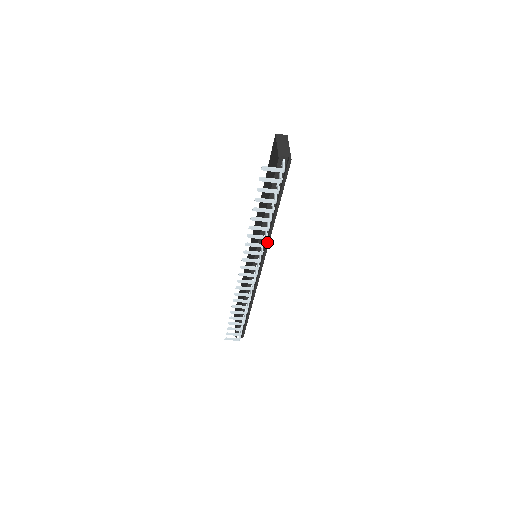
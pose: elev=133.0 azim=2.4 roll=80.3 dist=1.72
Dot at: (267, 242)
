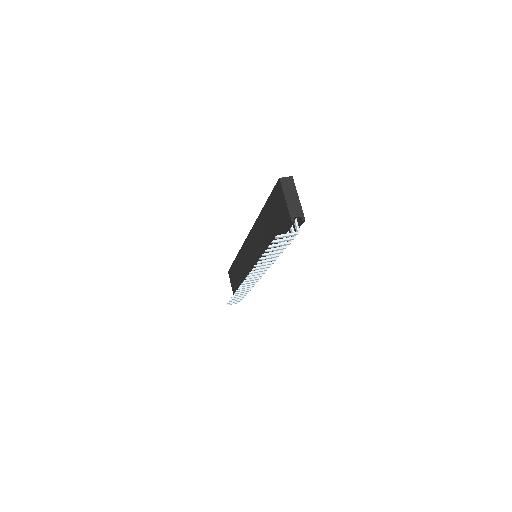
Dot at: occluded
